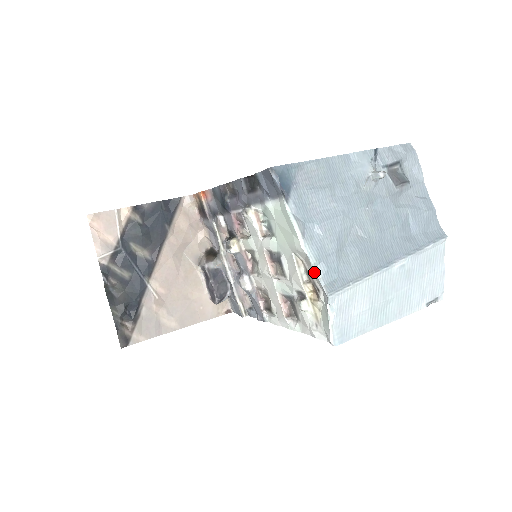
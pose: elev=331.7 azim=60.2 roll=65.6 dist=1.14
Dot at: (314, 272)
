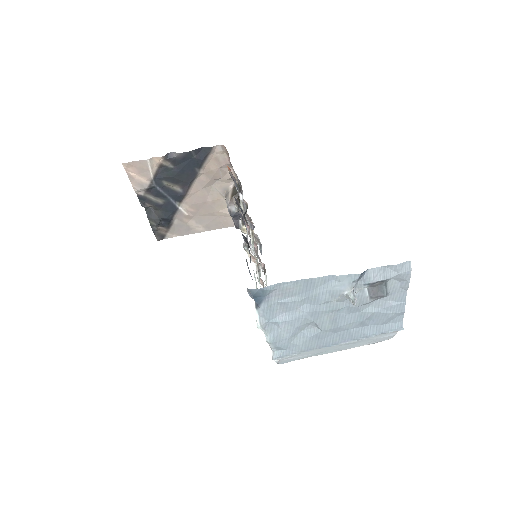
Dot at: occluded
